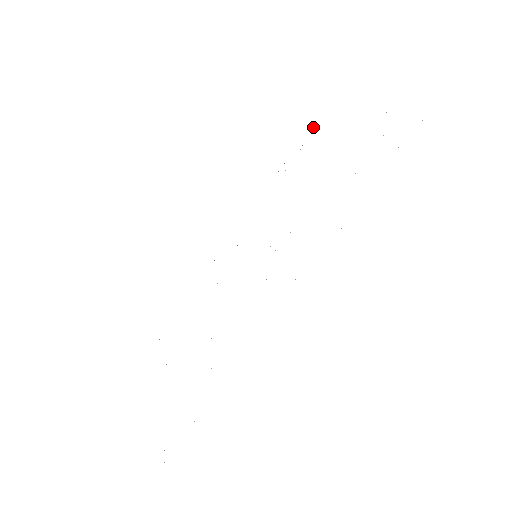
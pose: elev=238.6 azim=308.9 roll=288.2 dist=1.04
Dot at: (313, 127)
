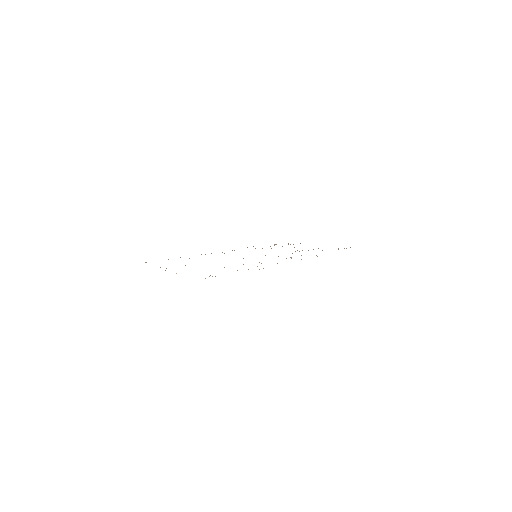
Dot at: occluded
